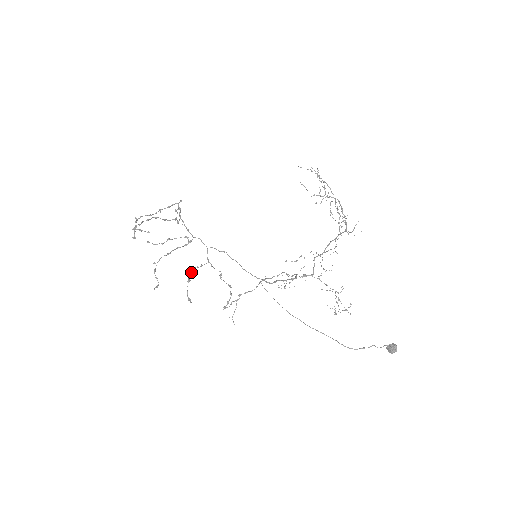
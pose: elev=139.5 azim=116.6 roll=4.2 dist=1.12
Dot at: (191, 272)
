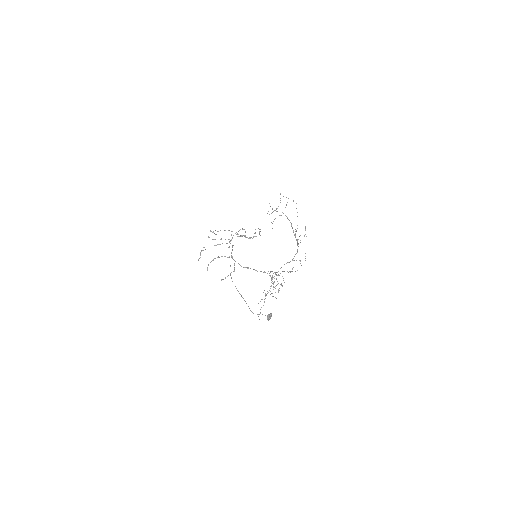
Dot at: (218, 257)
